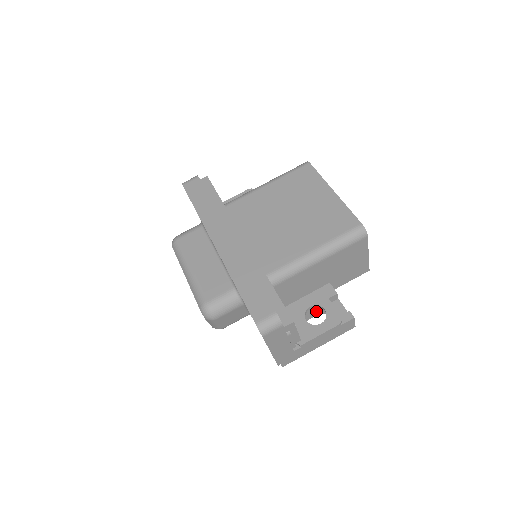
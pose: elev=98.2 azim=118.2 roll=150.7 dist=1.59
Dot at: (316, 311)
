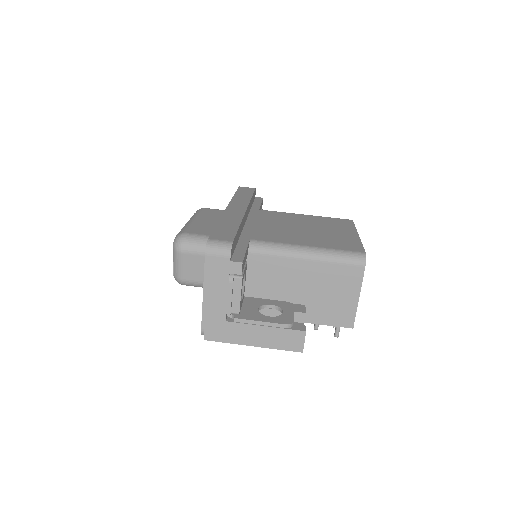
Dot at: occluded
